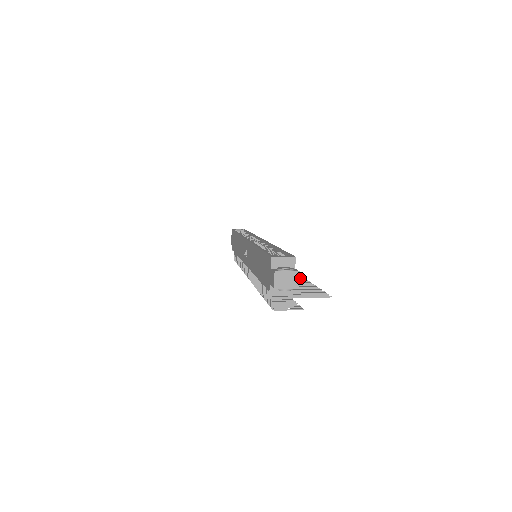
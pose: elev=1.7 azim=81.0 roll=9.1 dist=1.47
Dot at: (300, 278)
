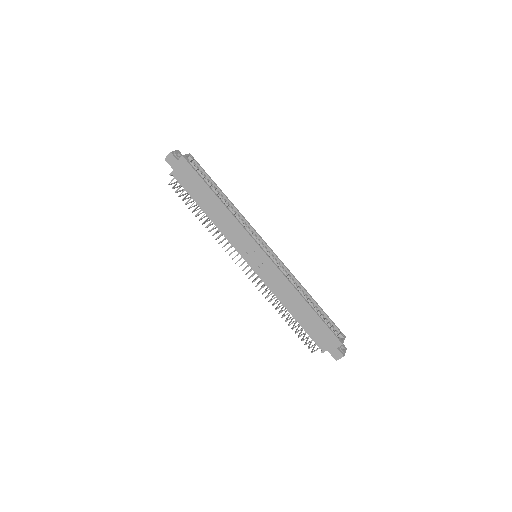
Dot at: occluded
